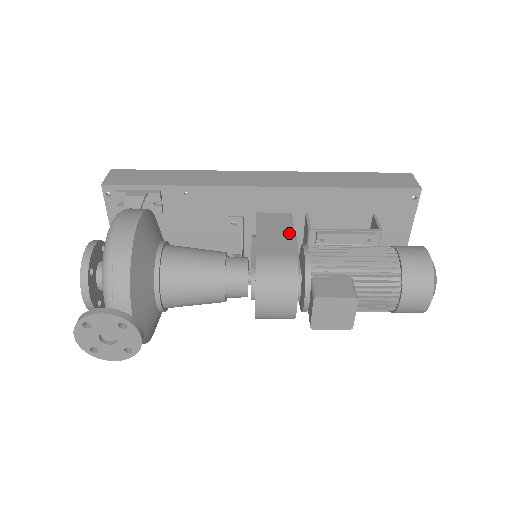
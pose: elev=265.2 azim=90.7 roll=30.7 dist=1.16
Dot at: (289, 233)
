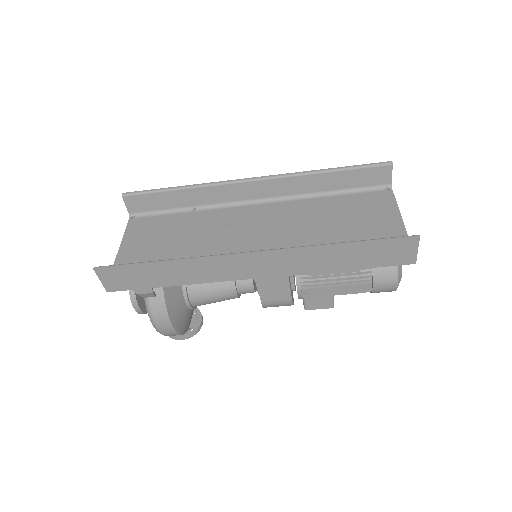
Dot at: (284, 281)
